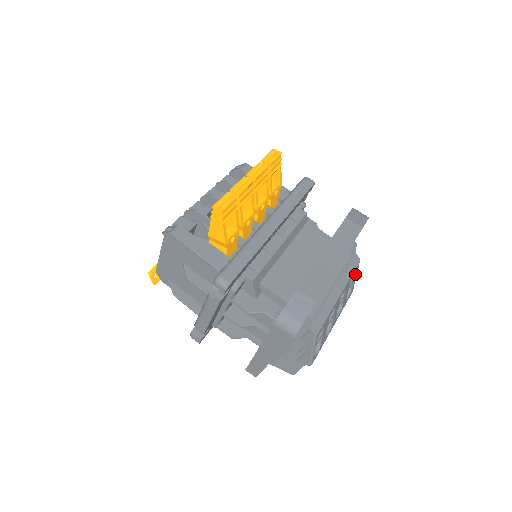
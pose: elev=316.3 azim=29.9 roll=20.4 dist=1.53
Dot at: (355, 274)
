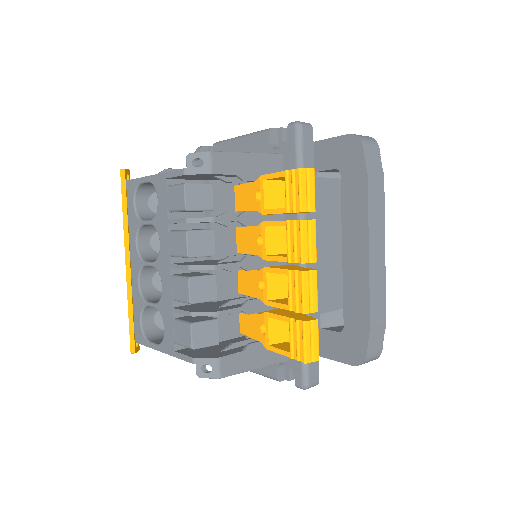
Dot at: occluded
